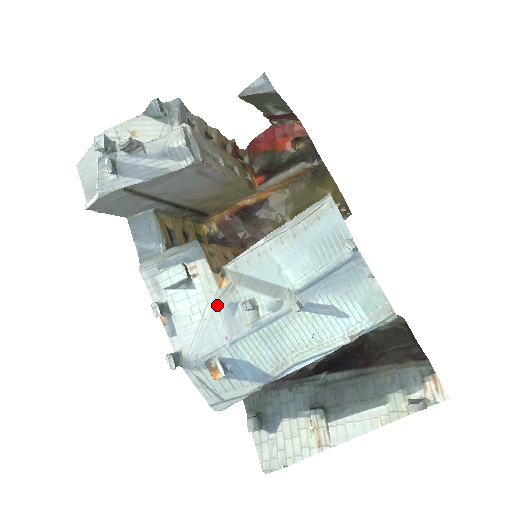
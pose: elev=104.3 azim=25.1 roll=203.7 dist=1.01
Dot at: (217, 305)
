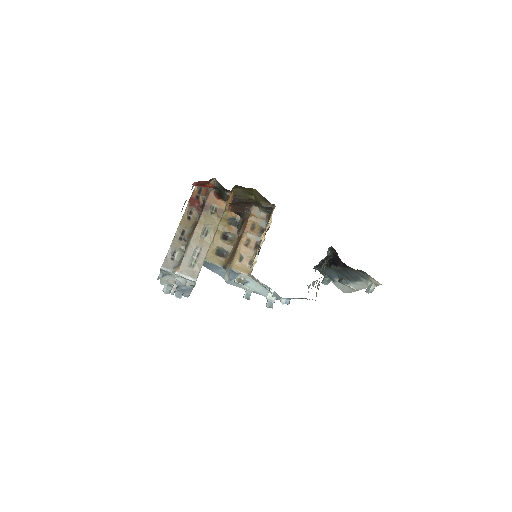
Dot at: (263, 285)
